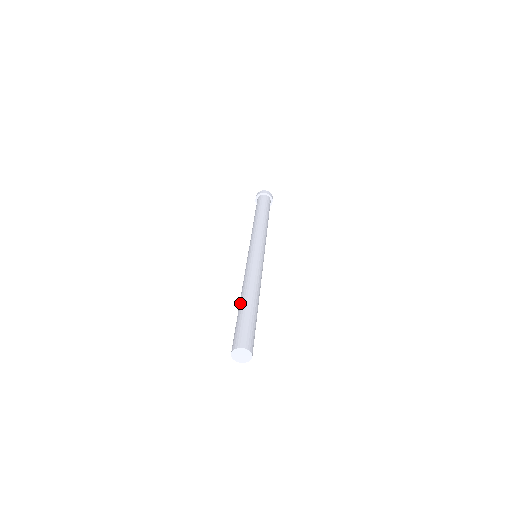
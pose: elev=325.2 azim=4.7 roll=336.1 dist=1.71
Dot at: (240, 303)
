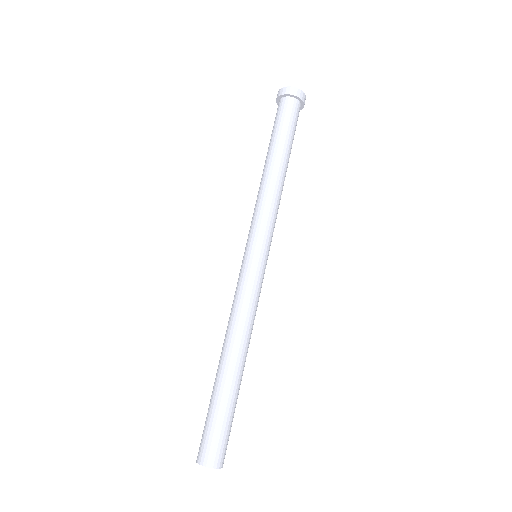
Dot at: (220, 371)
